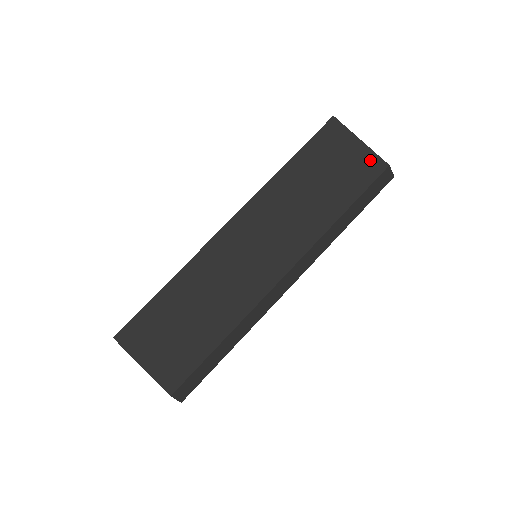
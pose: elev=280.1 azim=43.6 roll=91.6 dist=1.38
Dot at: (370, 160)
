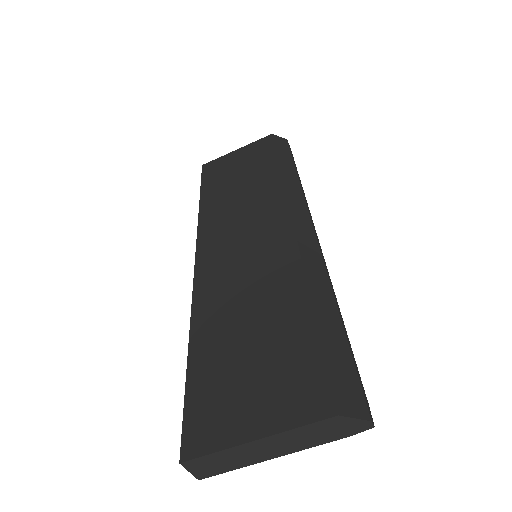
Dot at: (256, 145)
